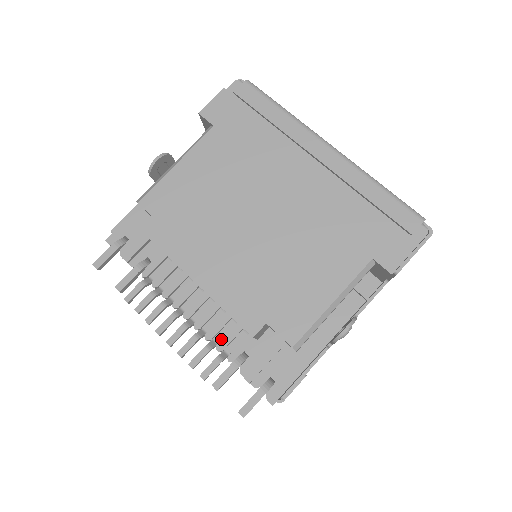
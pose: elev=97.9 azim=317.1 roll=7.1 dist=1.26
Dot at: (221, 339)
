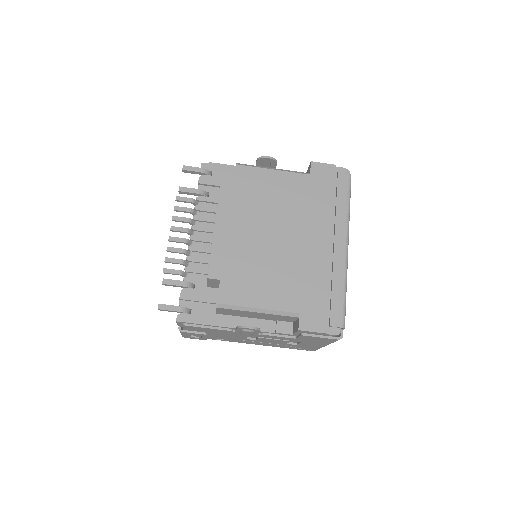
Dot at: (193, 266)
